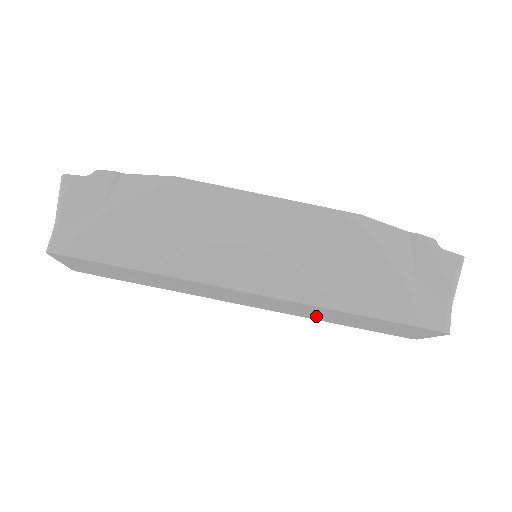
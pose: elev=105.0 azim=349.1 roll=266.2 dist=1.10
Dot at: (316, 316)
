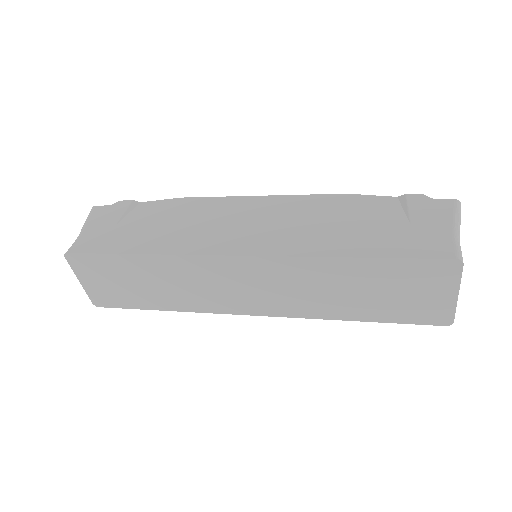
Dot at: (323, 303)
